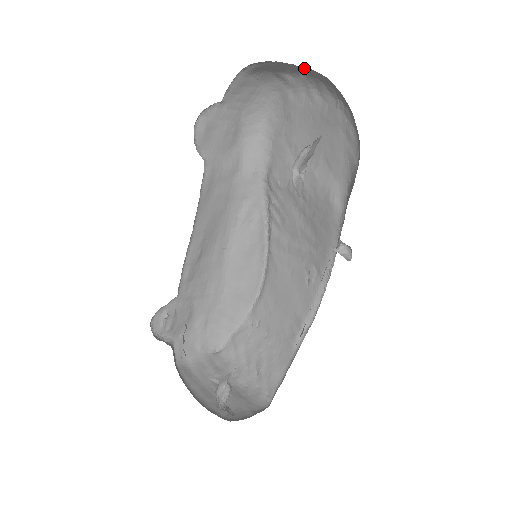
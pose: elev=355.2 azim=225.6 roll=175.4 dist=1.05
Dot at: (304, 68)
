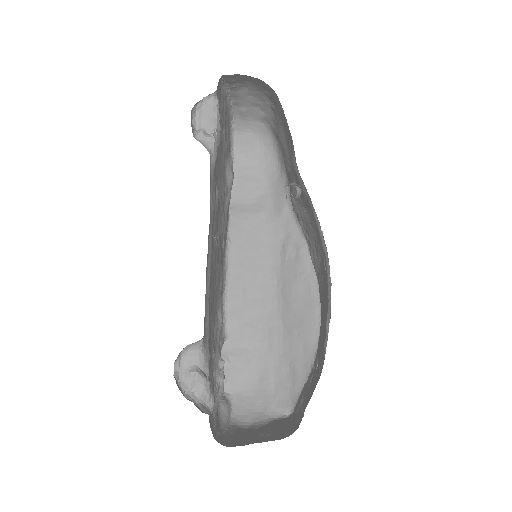
Dot at: (250, 91)
